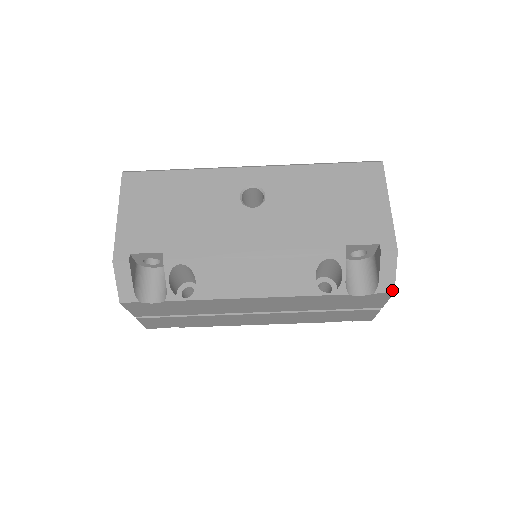
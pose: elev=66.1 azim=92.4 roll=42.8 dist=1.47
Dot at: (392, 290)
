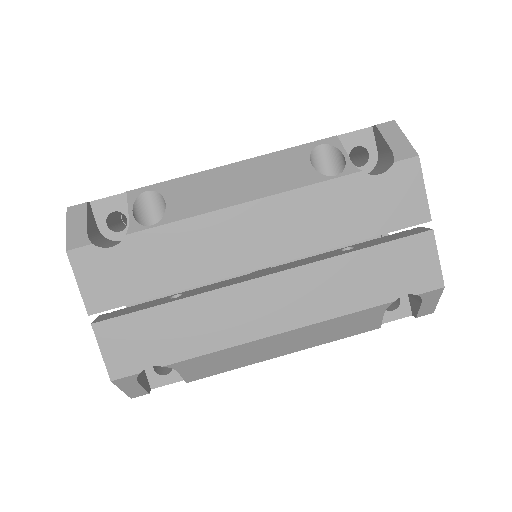
Dot at: (414, 154)
